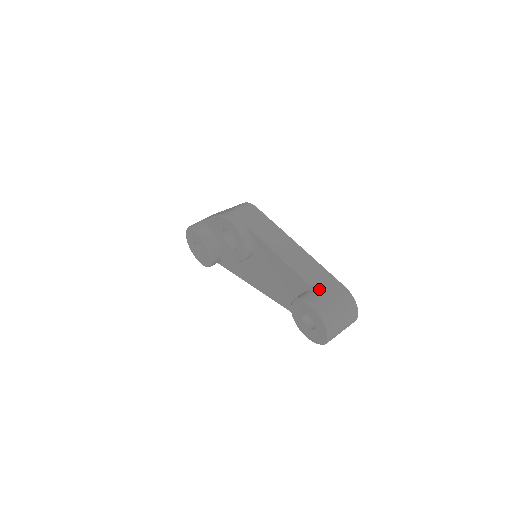
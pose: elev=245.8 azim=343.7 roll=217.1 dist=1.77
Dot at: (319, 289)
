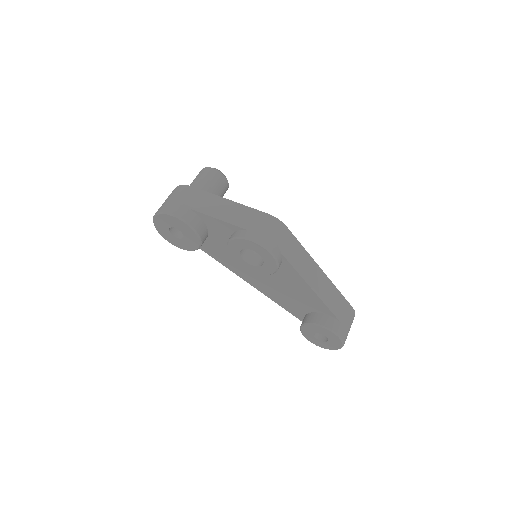
Dot at: (341, 317)
